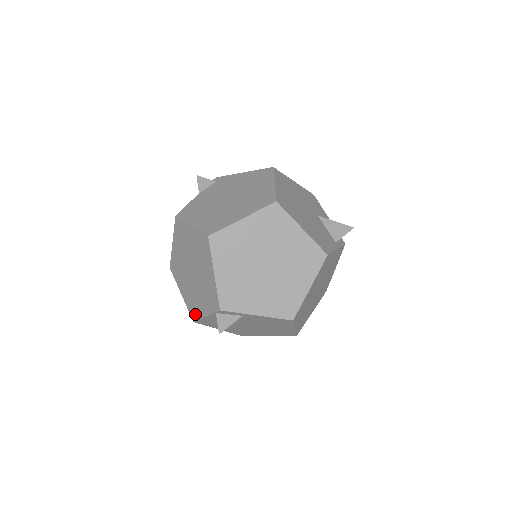
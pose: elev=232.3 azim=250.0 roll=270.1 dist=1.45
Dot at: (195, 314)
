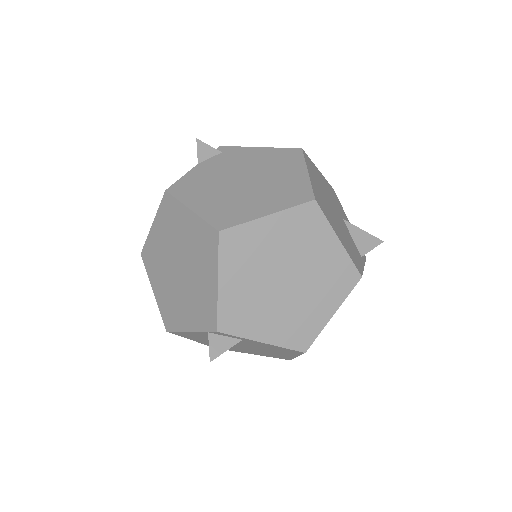
Dot at: (172, 323)
